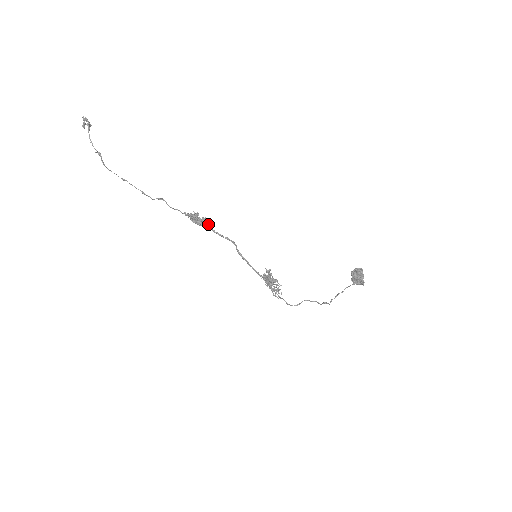
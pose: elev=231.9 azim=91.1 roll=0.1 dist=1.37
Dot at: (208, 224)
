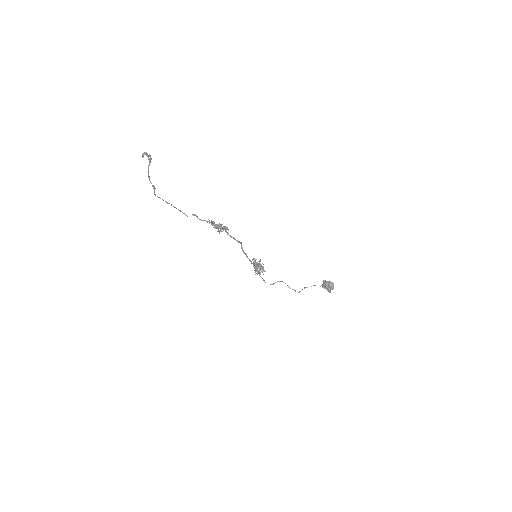
Dot at: (226, 230)
